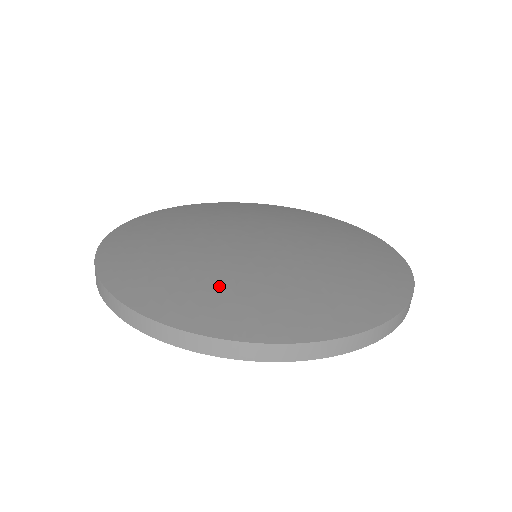
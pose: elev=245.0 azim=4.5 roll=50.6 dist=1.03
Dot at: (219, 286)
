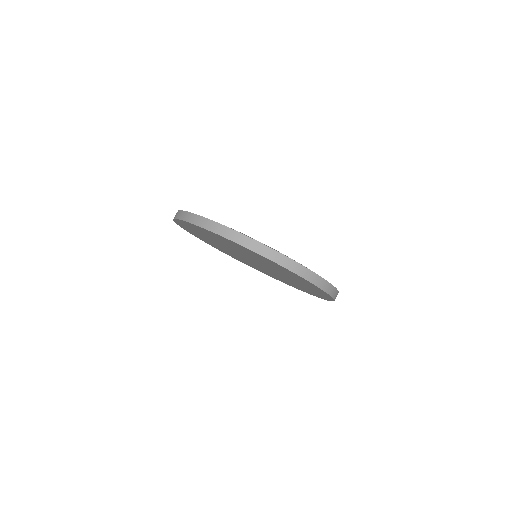
Dot at: occluded
